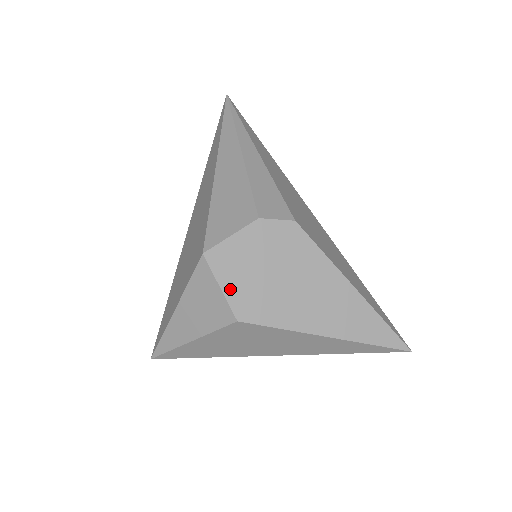
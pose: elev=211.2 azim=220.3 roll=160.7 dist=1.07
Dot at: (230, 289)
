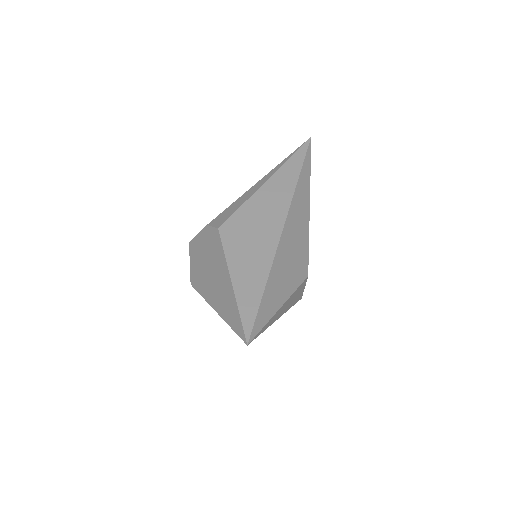
Dot at: (192, 265)
